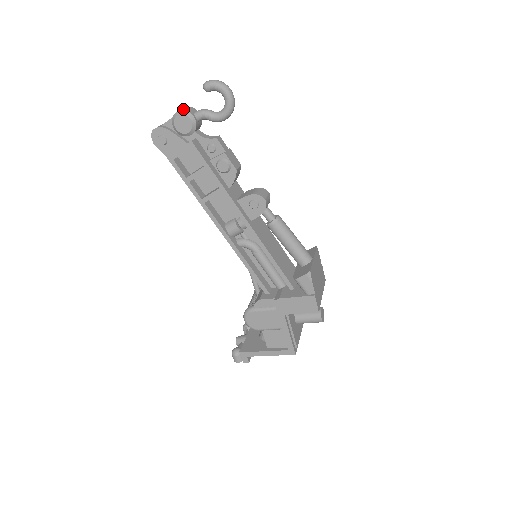
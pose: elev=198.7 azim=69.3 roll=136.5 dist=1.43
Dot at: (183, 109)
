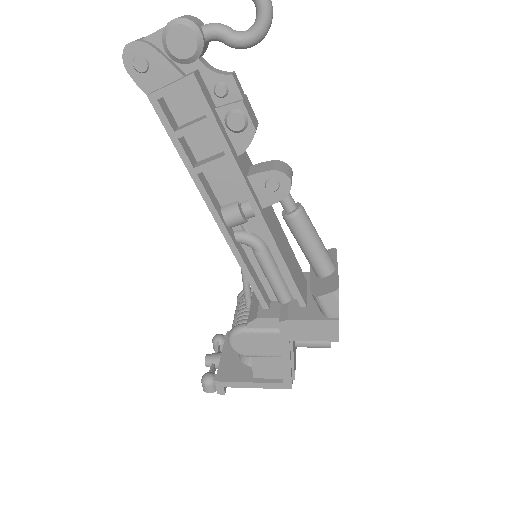
Dot at: (184, 16)
